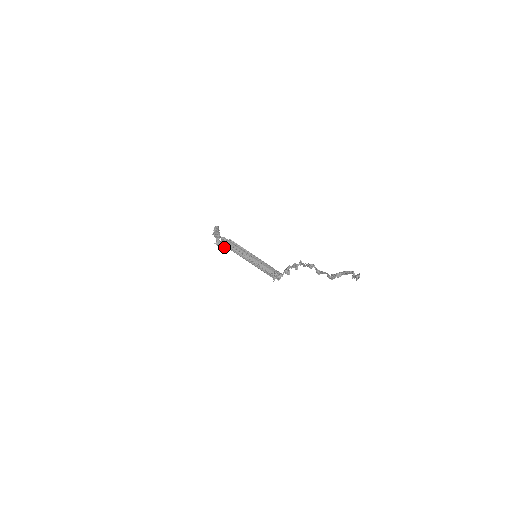
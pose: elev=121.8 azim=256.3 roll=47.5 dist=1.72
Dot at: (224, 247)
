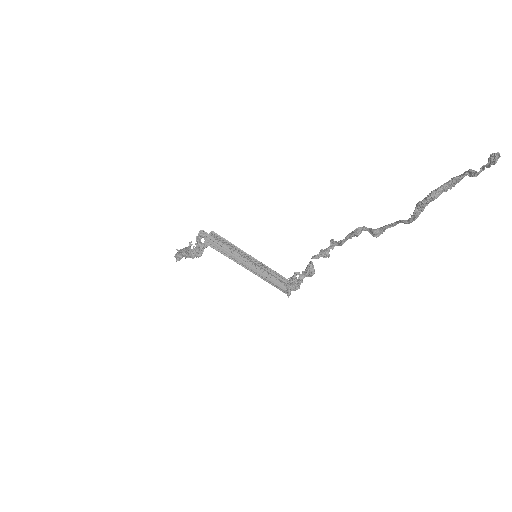
Dot at: (204, 248)
